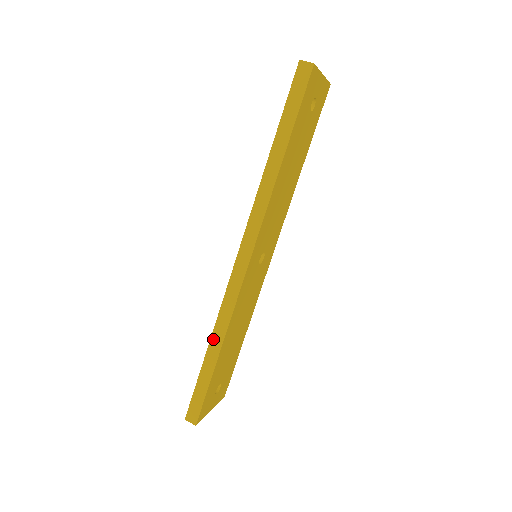
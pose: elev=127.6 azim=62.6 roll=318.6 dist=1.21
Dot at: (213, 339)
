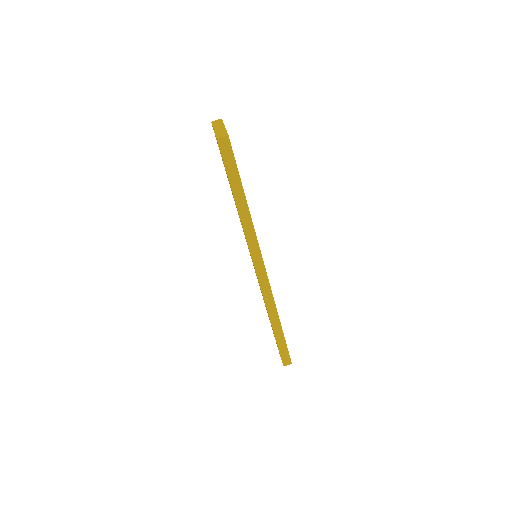
Dot at: (272, 319)
